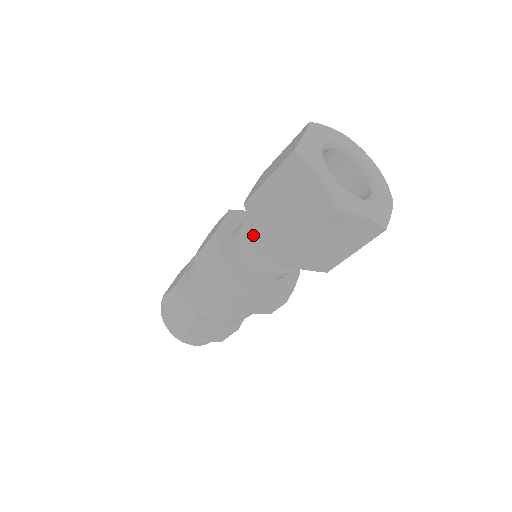
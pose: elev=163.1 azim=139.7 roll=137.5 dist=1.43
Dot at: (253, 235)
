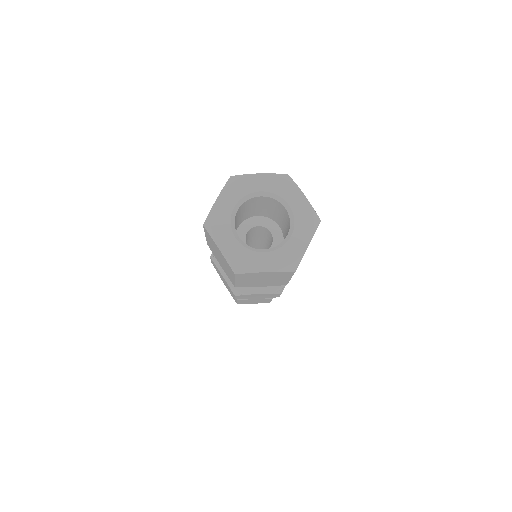
Dot at: occluded
